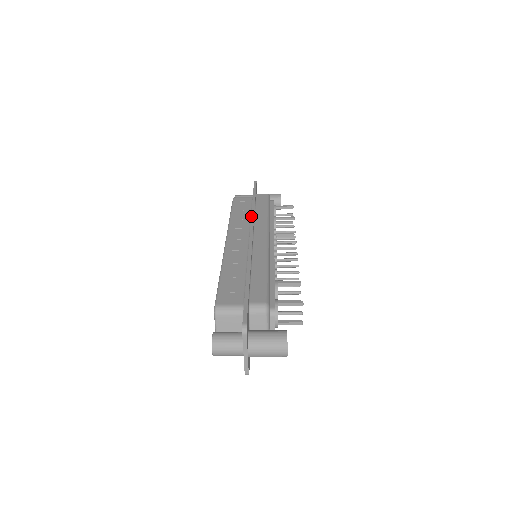
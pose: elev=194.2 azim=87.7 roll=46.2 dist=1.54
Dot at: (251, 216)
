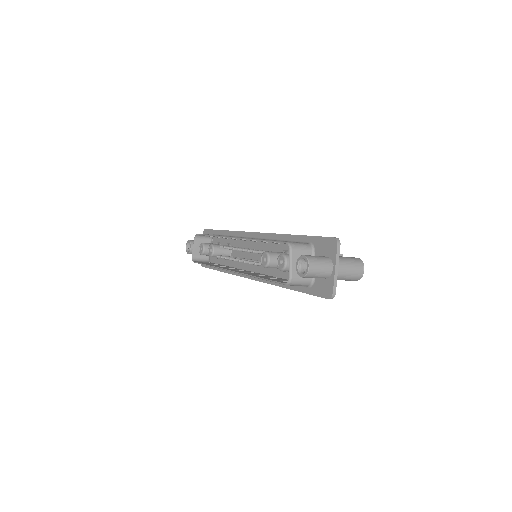
Dot at: (237, 231)
